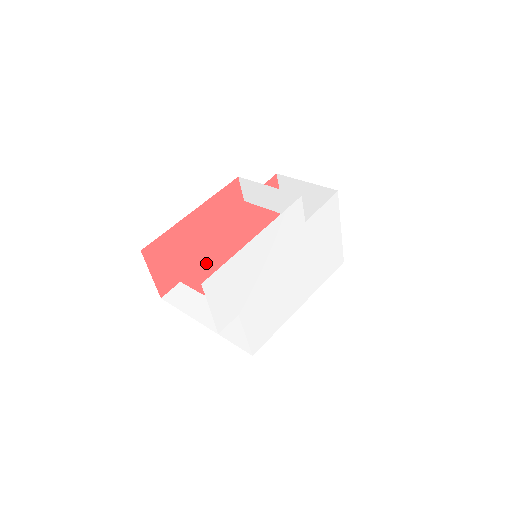
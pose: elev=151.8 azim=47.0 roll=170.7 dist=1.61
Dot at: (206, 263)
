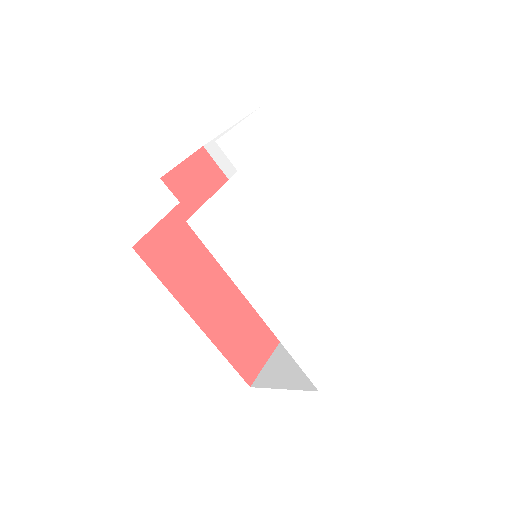
Dot at: occluded
